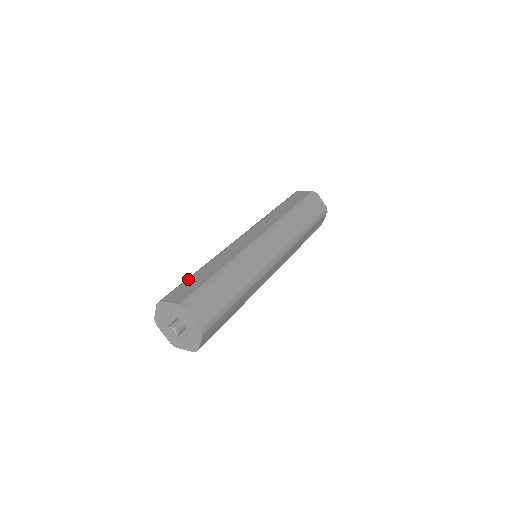
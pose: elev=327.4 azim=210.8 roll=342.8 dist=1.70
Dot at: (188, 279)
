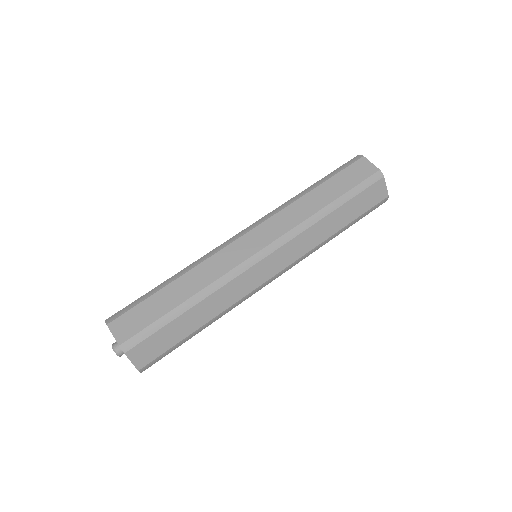
Dot at: occluded
